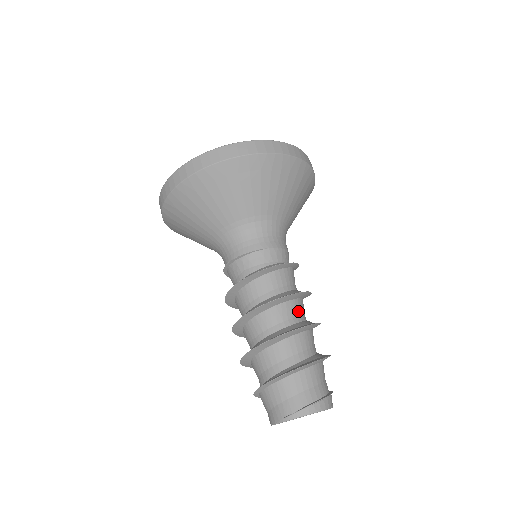
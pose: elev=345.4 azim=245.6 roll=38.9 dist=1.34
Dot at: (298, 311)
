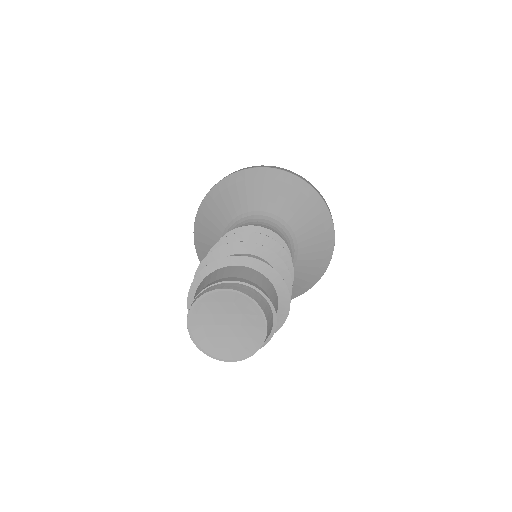
Dot at: occluded
